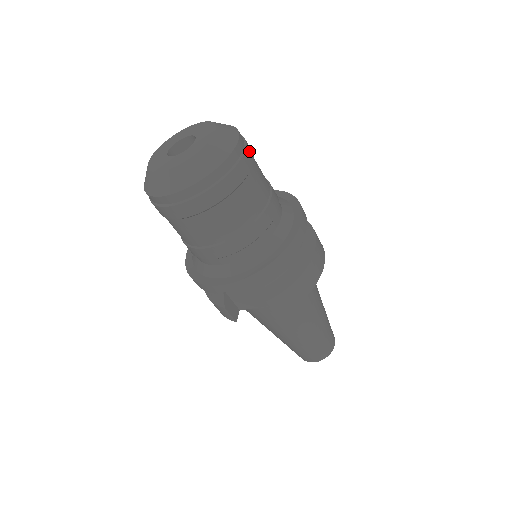
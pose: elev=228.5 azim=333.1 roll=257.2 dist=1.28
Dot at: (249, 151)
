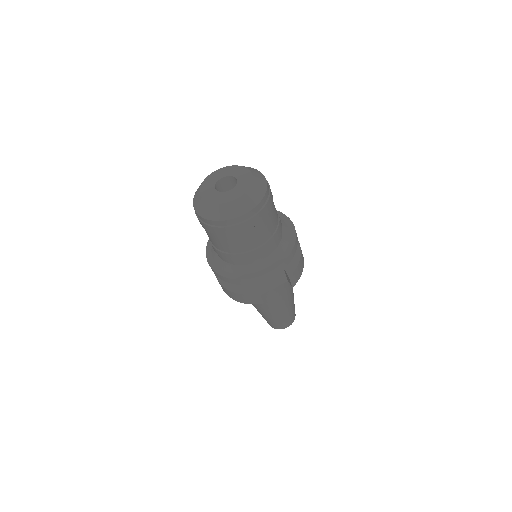
Dot at: occluded
